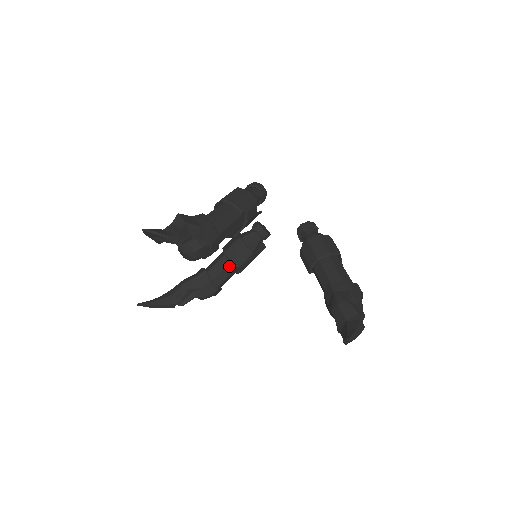
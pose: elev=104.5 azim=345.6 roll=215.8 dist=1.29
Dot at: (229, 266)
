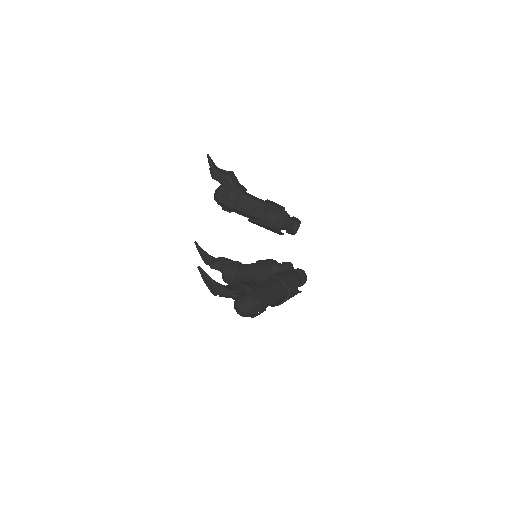
Dot at: (251, 270)
